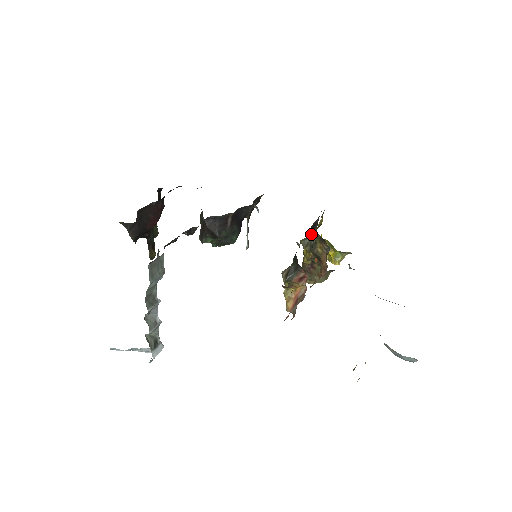
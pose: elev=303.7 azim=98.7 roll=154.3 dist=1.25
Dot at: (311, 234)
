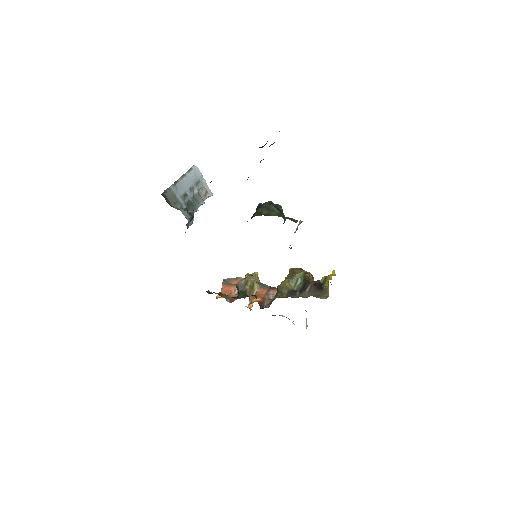
Dot at: (286, 290)
